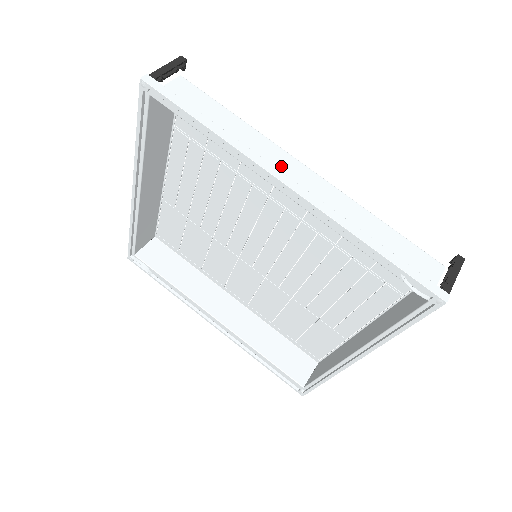
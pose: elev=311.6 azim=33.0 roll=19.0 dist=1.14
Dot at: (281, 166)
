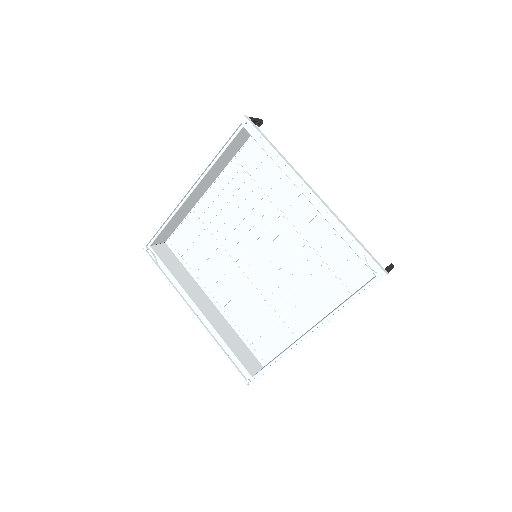
Dot at: occluded
